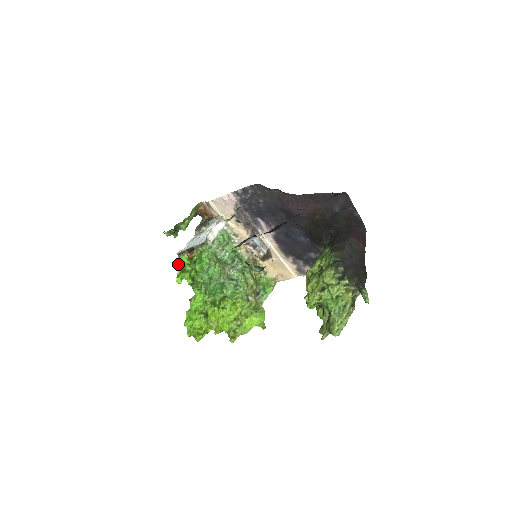
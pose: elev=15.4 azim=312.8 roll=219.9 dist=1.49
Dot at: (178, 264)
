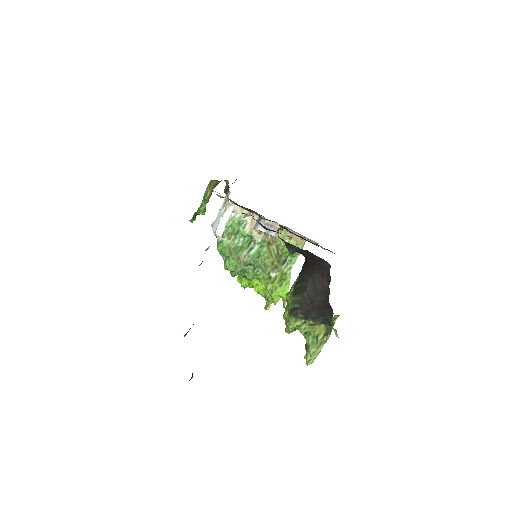
Dot at: occluded
